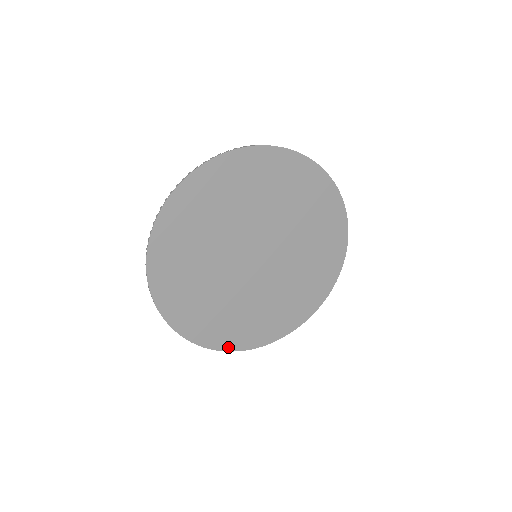
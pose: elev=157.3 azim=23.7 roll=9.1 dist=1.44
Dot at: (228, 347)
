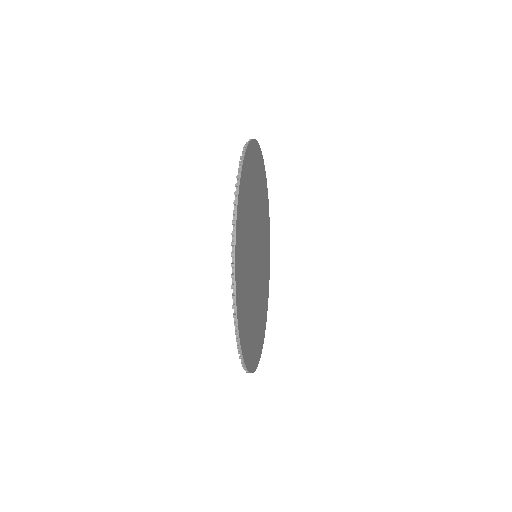
Dot at: (260, 354)
